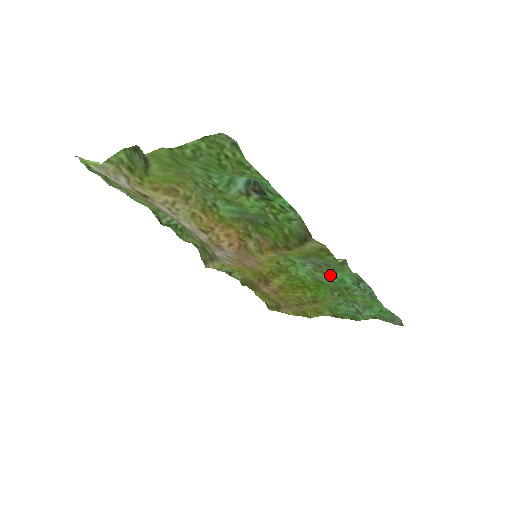
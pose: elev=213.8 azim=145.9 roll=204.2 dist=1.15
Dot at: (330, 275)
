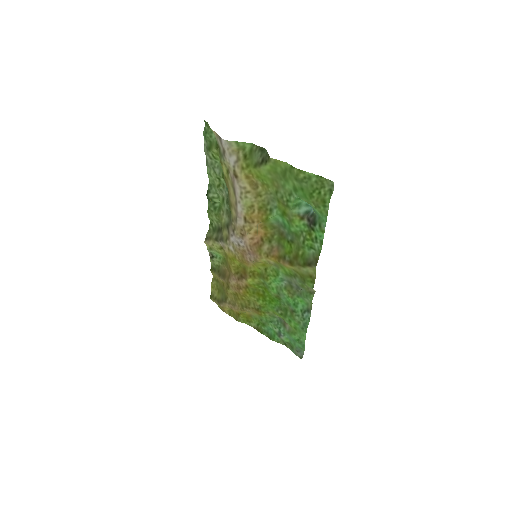
Dot at: (292, 296)
